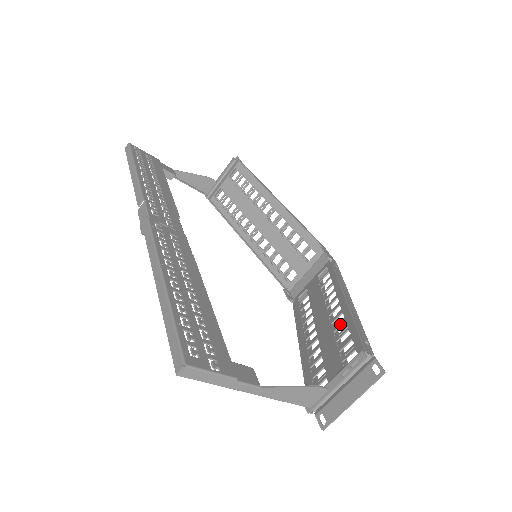
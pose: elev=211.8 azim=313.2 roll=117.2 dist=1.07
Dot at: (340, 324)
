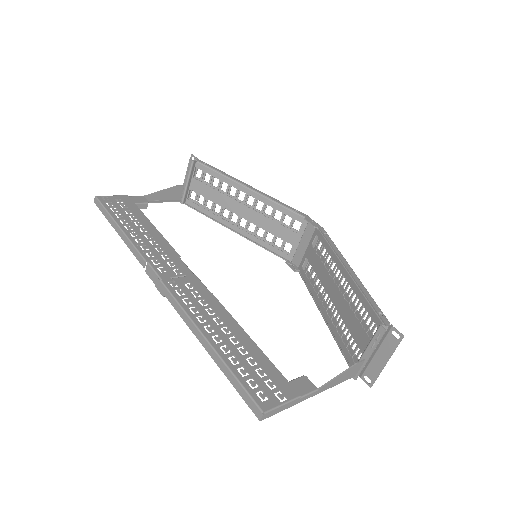
Dot at: (351, 296)
